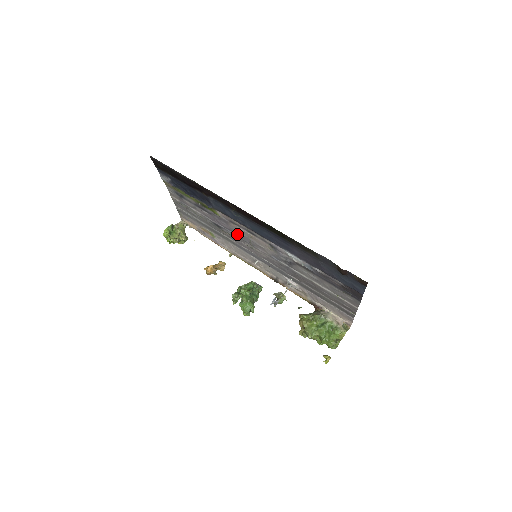
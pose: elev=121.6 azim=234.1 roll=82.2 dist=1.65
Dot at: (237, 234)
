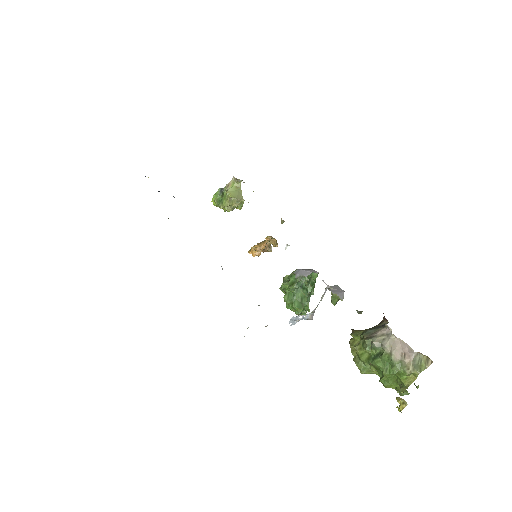
Dot at: occluded
